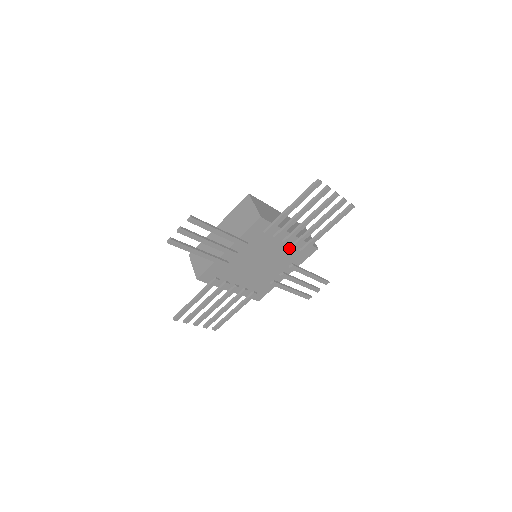
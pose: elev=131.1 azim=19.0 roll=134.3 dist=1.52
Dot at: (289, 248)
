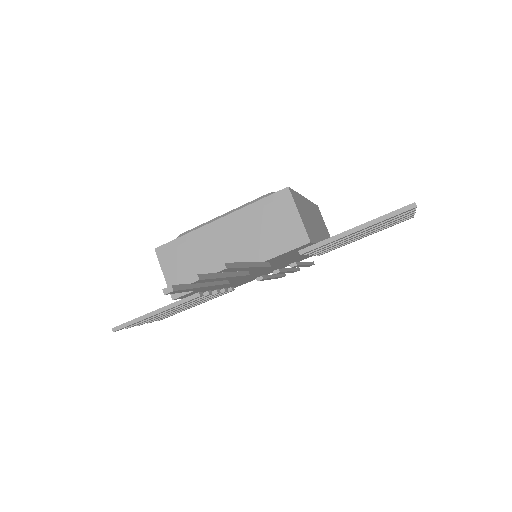
Dot at: occluded
